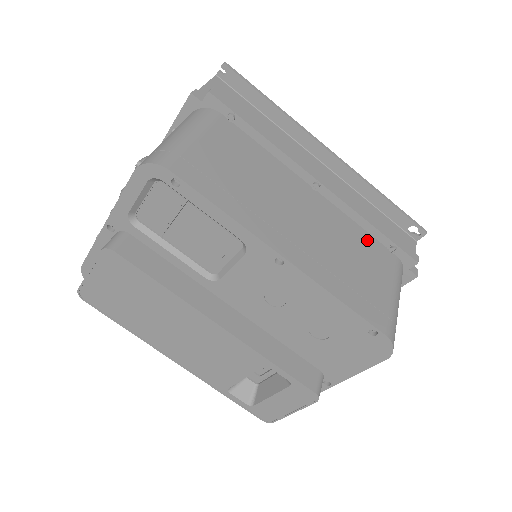
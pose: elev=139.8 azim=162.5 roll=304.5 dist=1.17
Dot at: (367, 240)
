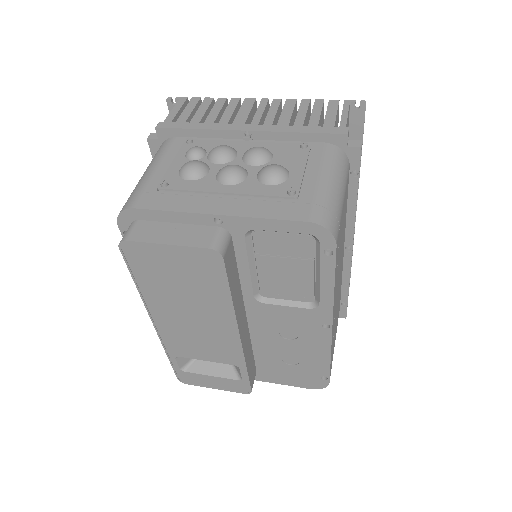
Dot at: occluded
